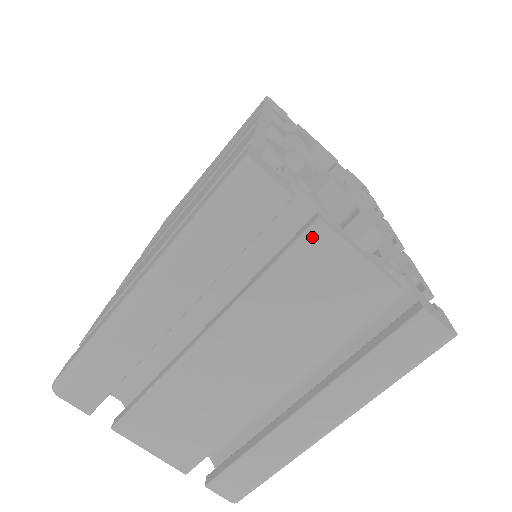
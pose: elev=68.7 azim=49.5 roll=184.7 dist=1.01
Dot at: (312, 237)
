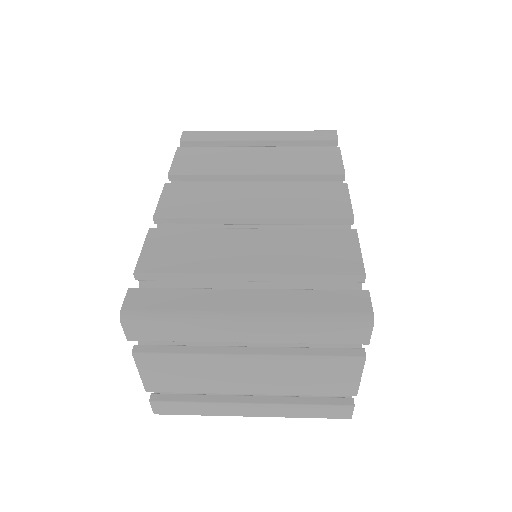
Dot at: (353, 360)
